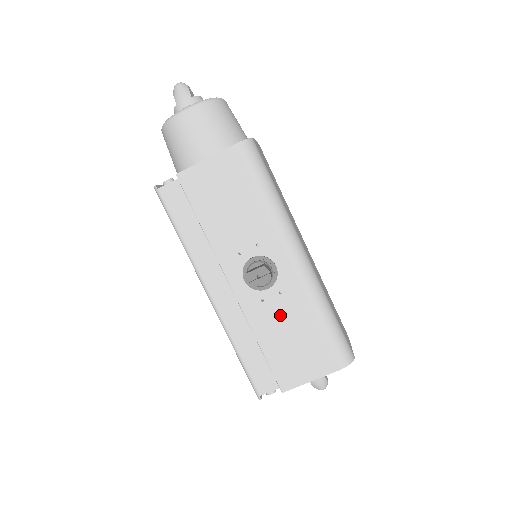
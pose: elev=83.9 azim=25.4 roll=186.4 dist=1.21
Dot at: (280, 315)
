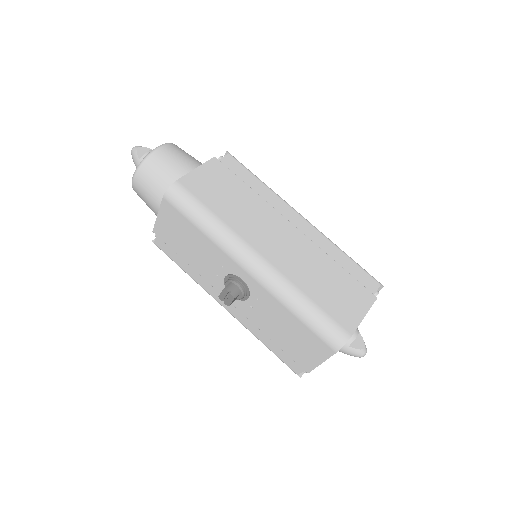
Dot at: (269, 316)
